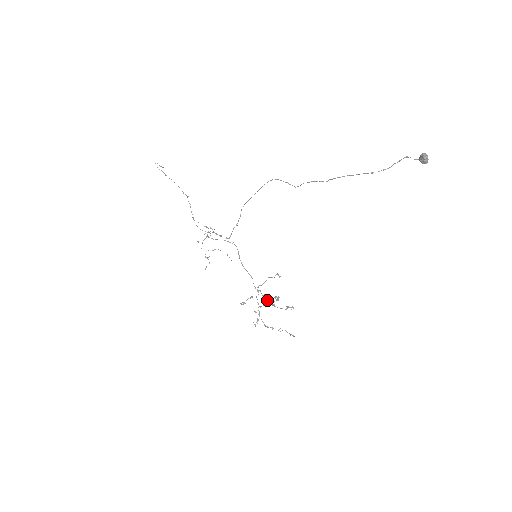
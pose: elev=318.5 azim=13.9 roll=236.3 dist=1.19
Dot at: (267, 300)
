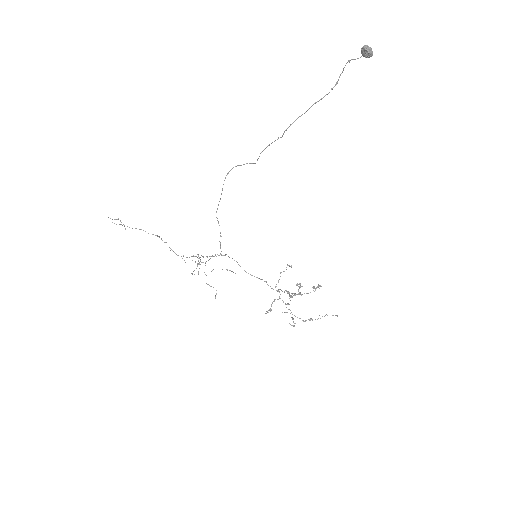
Dot at: (291, 293)
